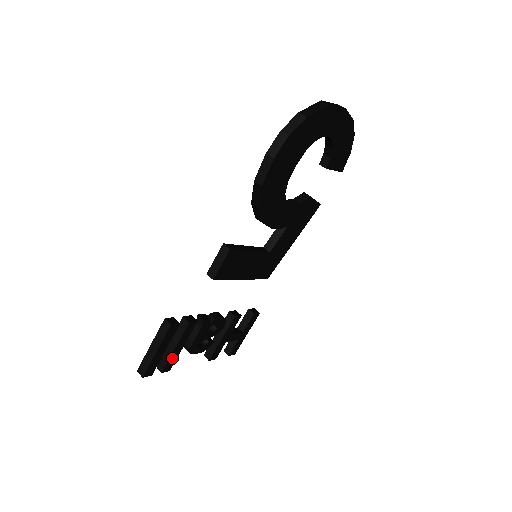
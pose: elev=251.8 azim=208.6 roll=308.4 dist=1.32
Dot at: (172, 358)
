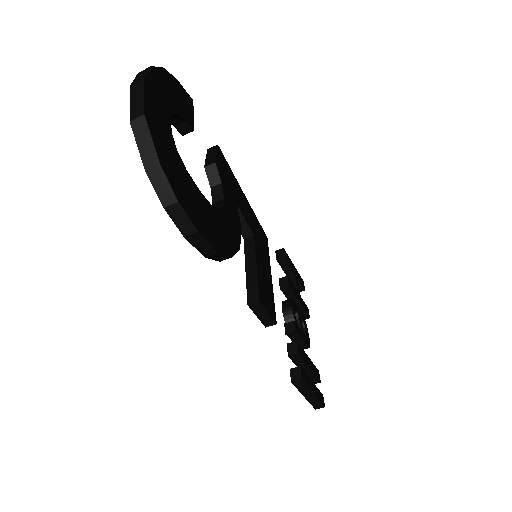
Dot at: (314, 370)
